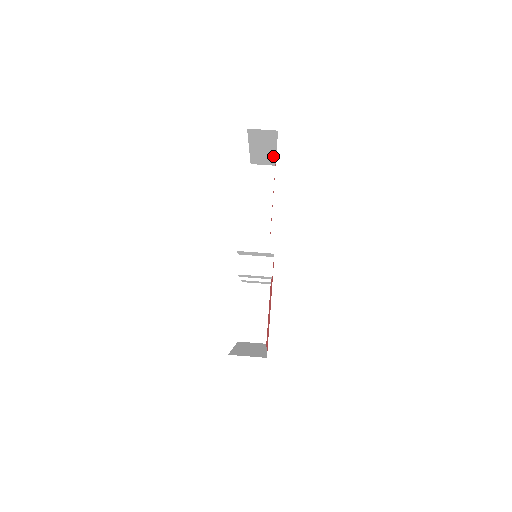
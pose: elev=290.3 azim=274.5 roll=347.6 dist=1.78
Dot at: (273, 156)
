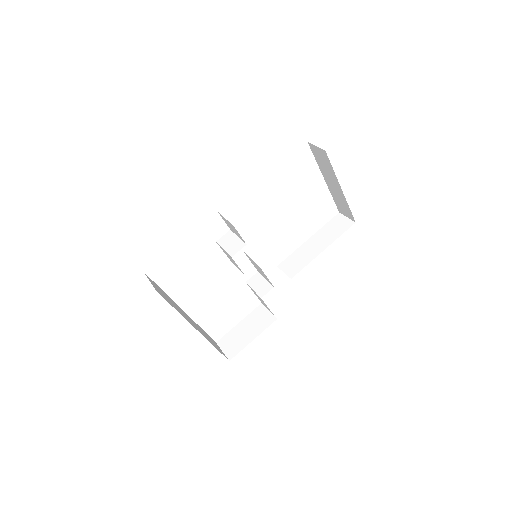
Dot at: (346, 201)
